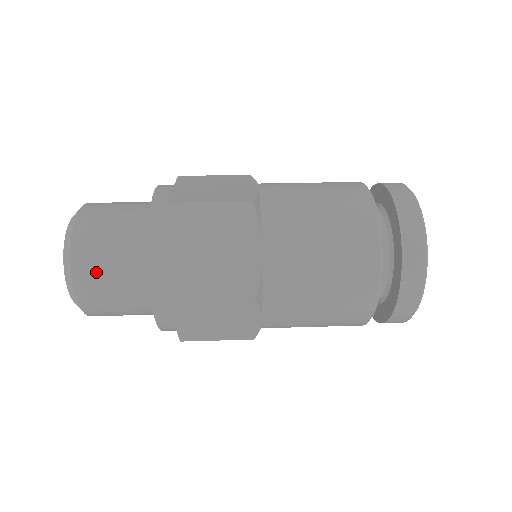
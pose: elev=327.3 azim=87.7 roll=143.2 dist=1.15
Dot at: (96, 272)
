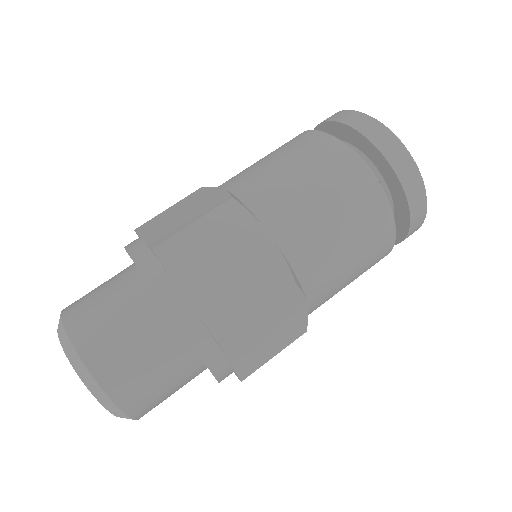
Dot at: (123, 365)
